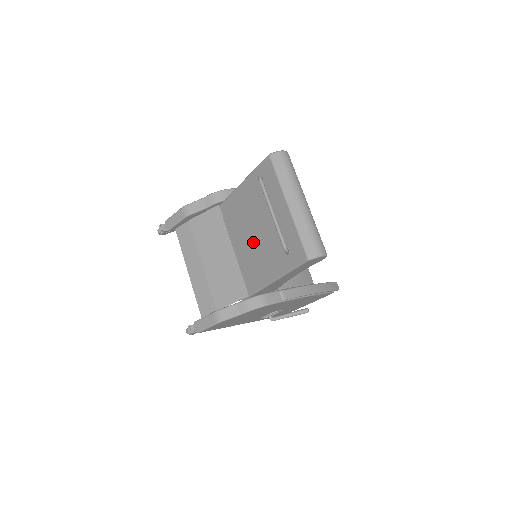
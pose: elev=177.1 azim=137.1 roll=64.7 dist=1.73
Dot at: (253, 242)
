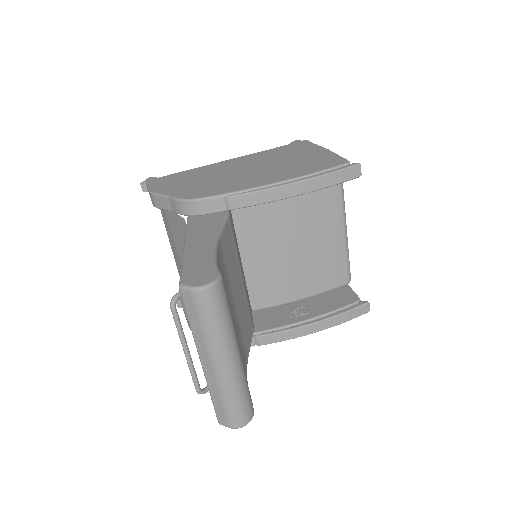
Dot at: occluded
